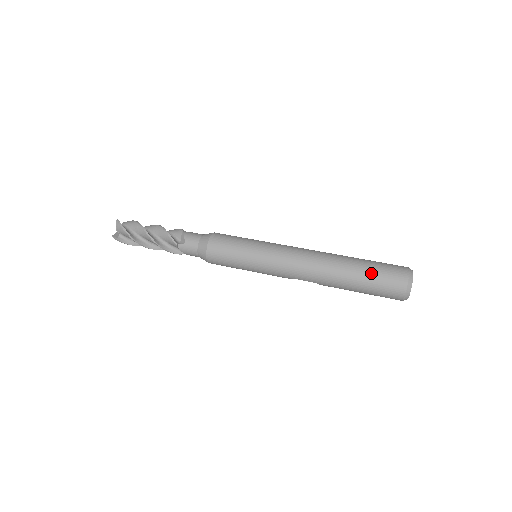
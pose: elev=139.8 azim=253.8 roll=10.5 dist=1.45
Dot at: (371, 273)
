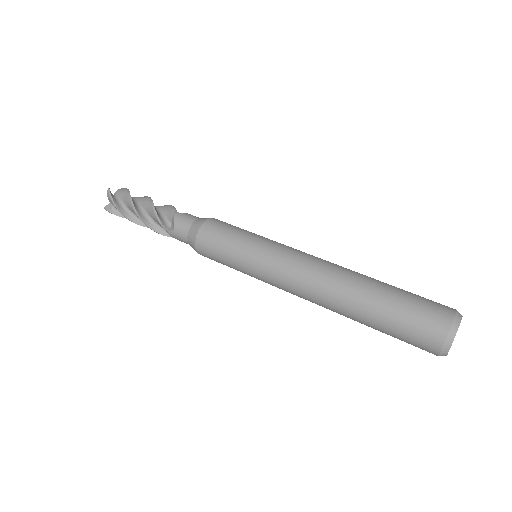
Dot at: (394, 316)
